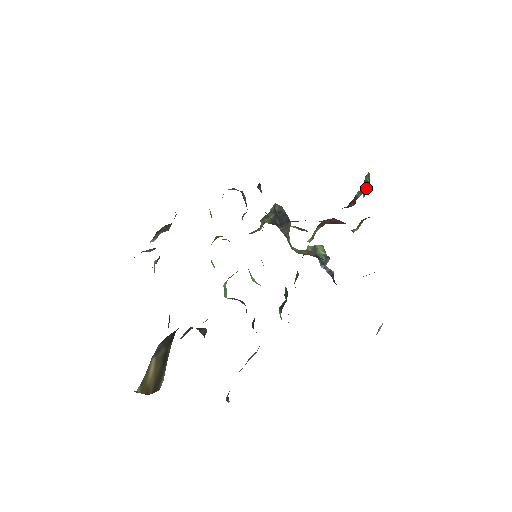
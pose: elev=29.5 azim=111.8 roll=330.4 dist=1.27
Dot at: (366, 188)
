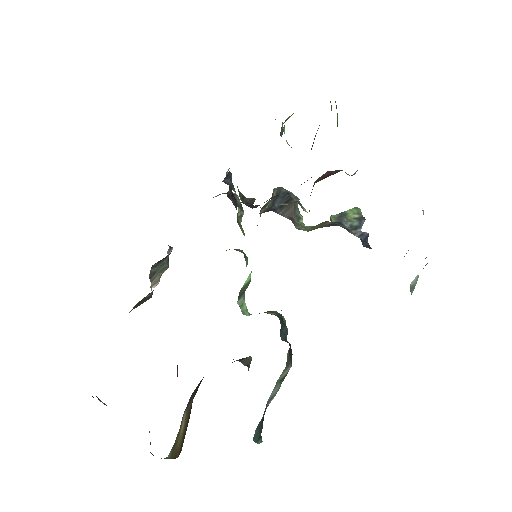
Dot at: (337, 116)
